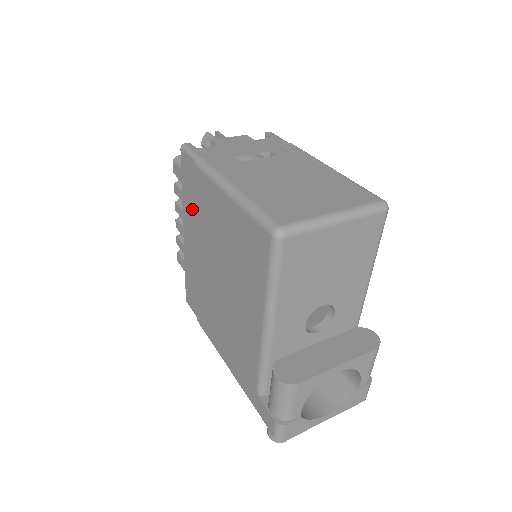
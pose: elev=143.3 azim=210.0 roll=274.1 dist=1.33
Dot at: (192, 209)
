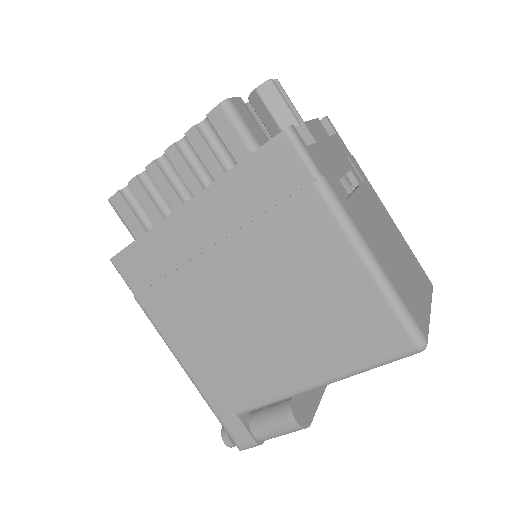
Dot at: (245, 205)
